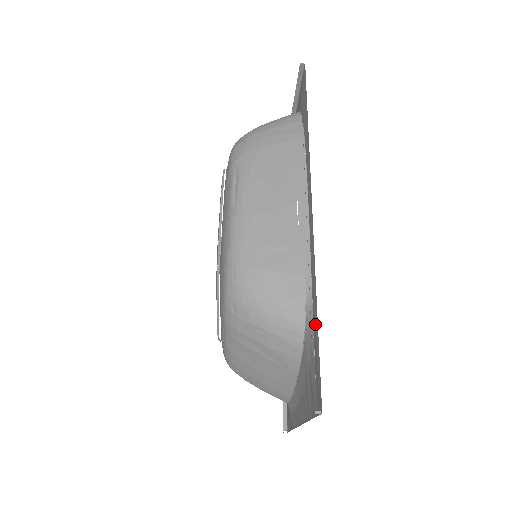
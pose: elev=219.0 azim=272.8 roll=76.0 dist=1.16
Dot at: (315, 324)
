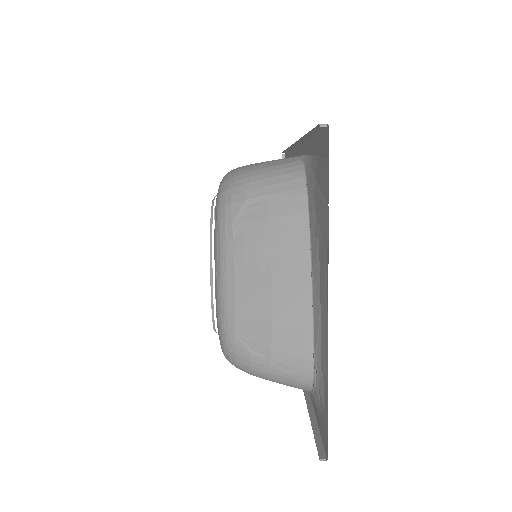
Dot at: (312, 143)
